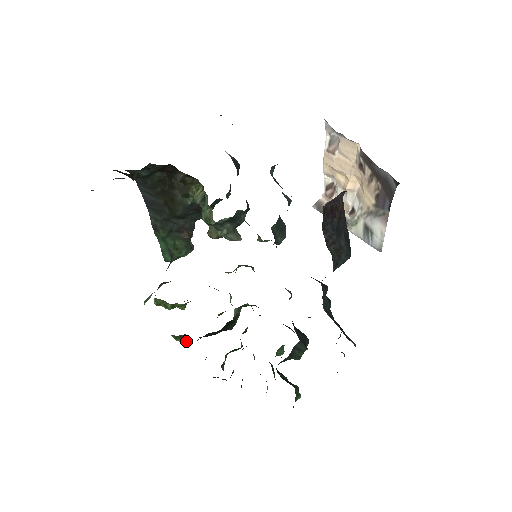
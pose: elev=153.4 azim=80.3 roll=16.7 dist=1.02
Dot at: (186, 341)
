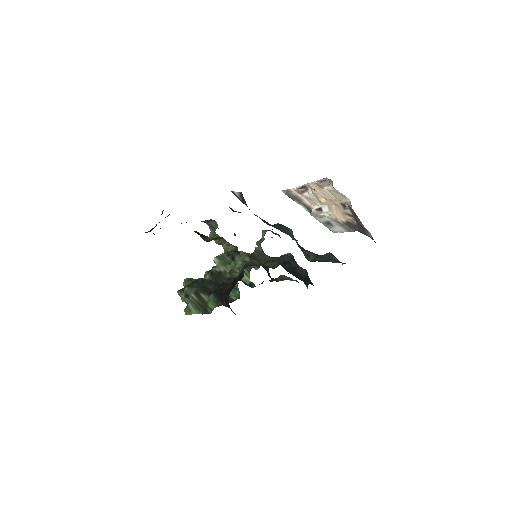
Dot at: occluded
